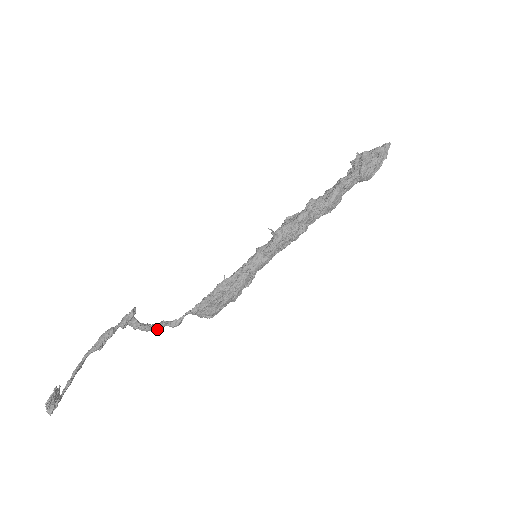
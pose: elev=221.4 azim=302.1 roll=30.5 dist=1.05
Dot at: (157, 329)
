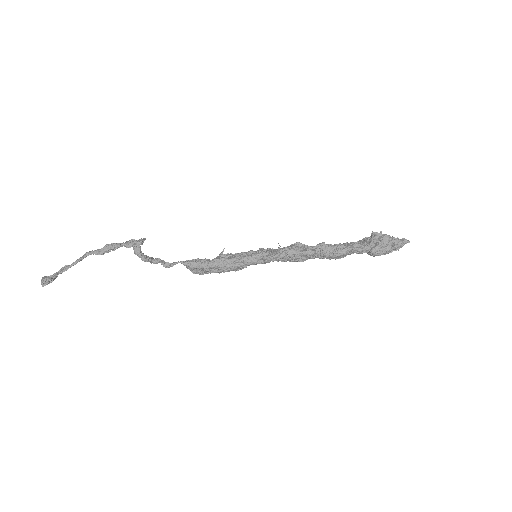
Dot at: (151, 262)
